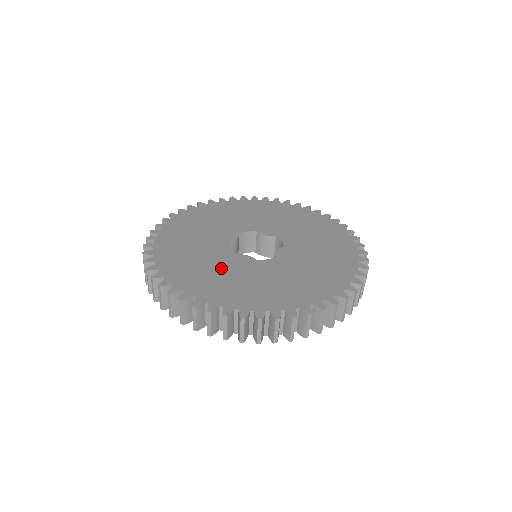
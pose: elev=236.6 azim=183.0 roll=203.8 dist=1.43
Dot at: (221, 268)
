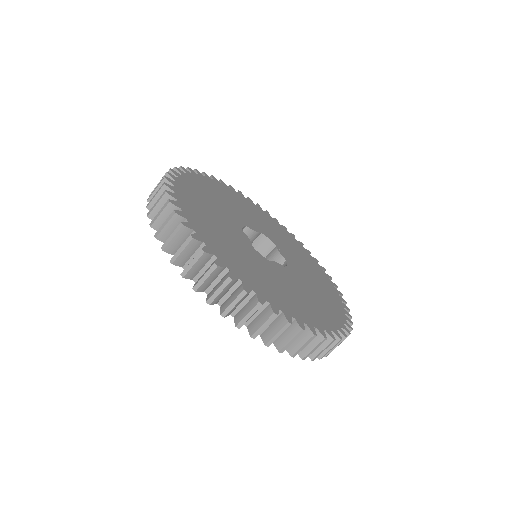
Dot at: (220, 220)
